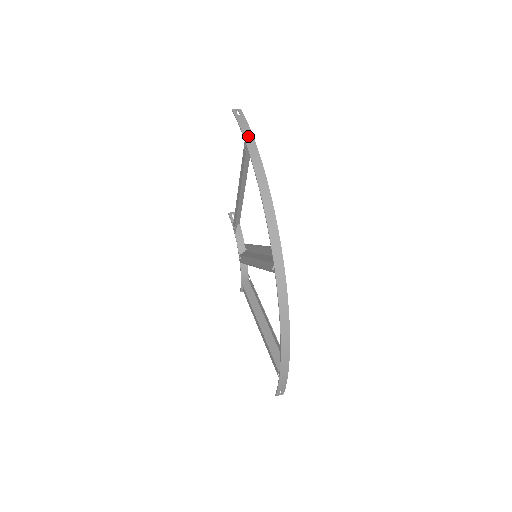
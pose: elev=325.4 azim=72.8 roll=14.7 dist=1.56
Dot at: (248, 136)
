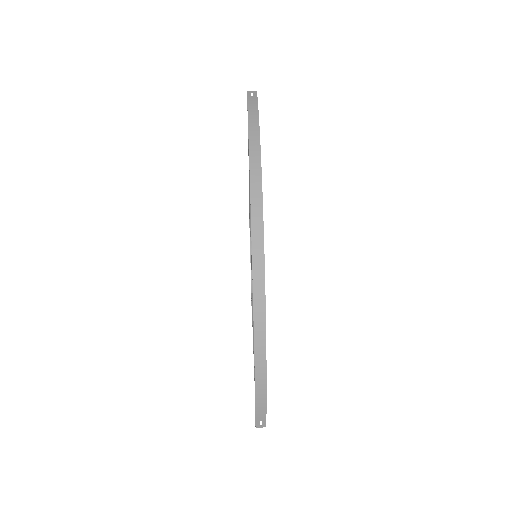
Dot at: (253, 114)
